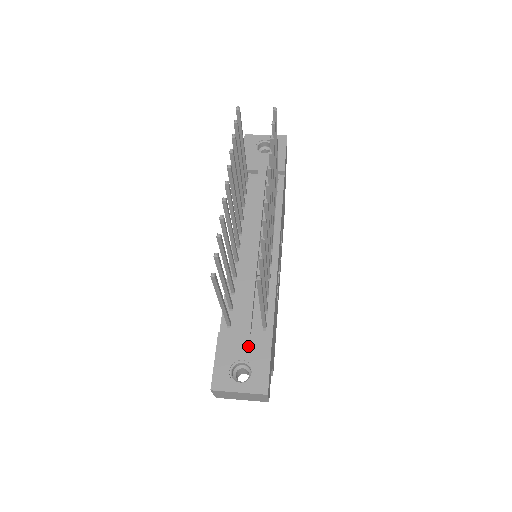
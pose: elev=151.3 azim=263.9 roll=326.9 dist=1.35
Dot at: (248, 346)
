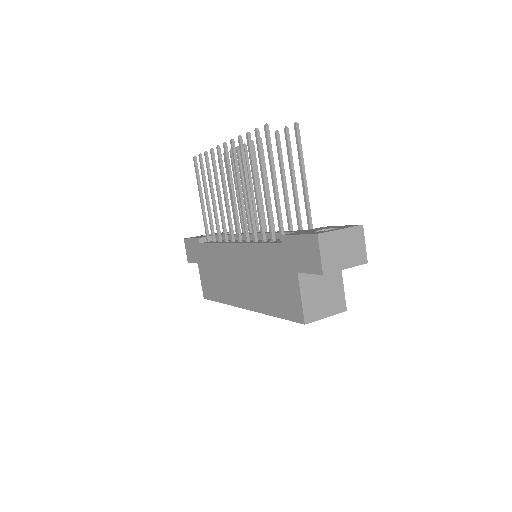
Dot at: occluded
